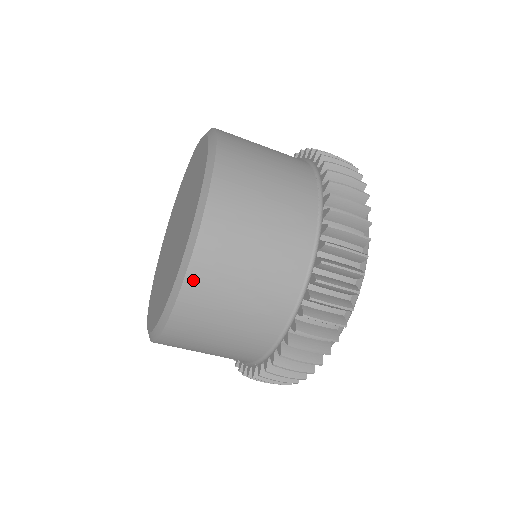
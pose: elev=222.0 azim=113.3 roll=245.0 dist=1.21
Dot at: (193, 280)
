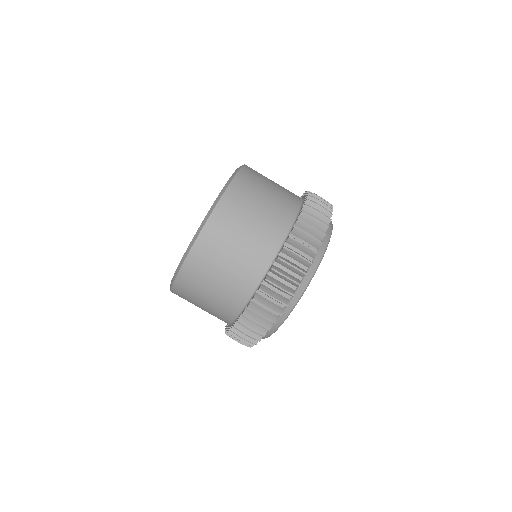
Dot at: (244, 172)
